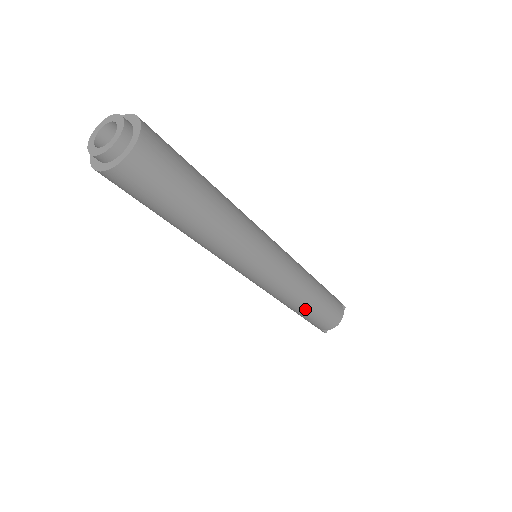
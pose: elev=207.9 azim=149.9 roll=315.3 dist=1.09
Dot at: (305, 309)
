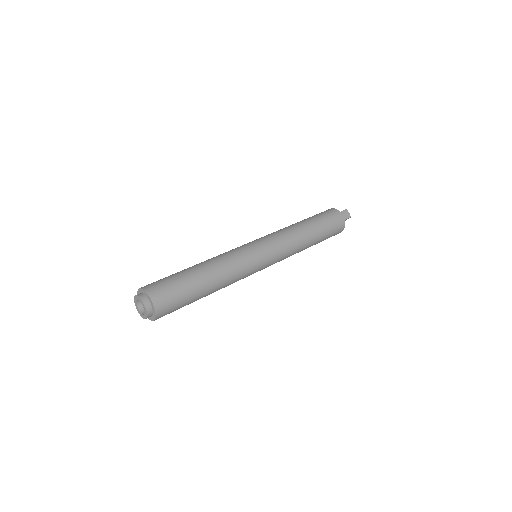
Dot at: occluded
